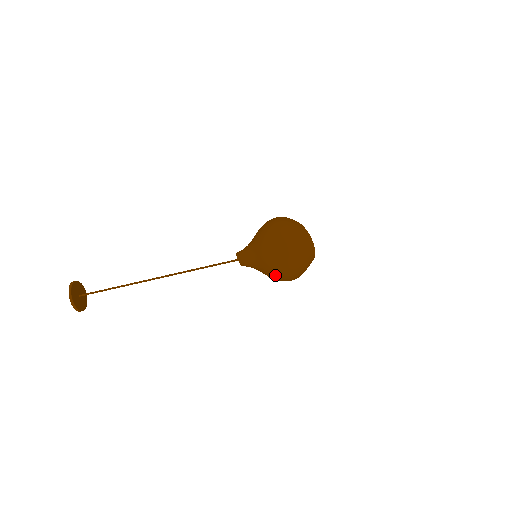
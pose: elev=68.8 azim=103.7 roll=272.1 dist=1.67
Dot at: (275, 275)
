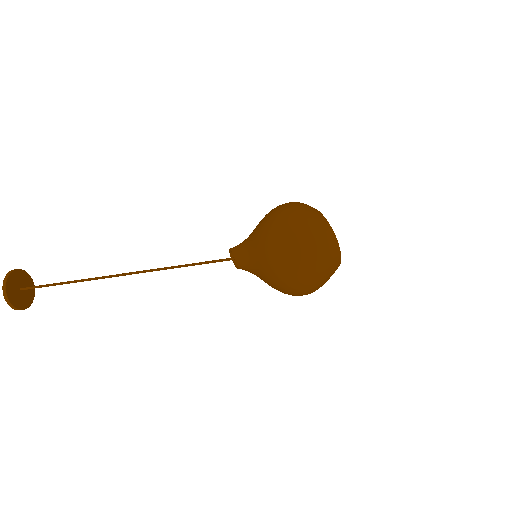
Dot at: (280, 289)
